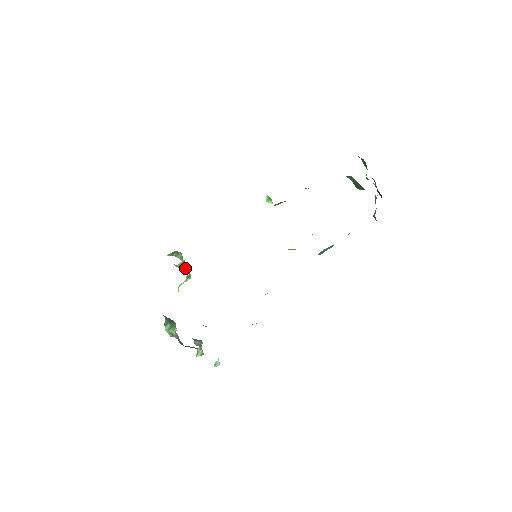
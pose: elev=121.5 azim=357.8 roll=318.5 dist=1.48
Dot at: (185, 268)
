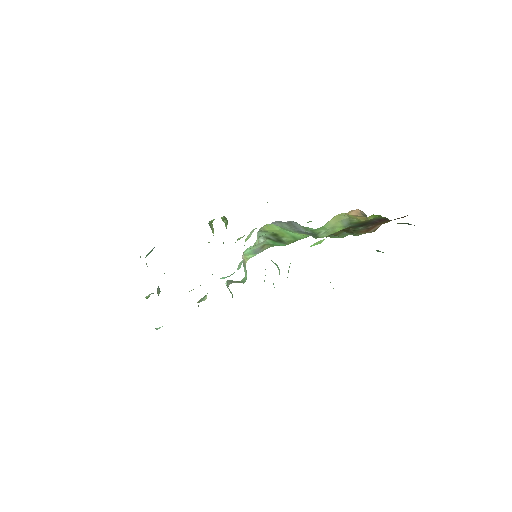
Dot at: (213, 229)
